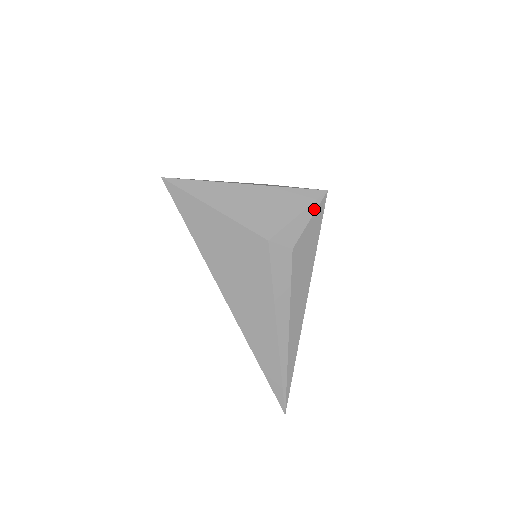
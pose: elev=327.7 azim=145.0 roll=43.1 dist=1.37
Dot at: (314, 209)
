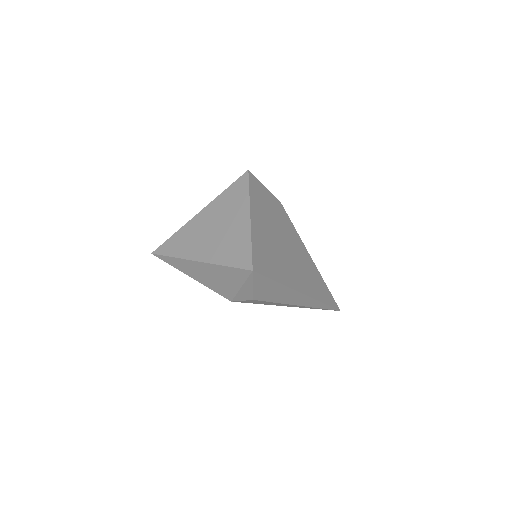
Dot at: (251, 282)
